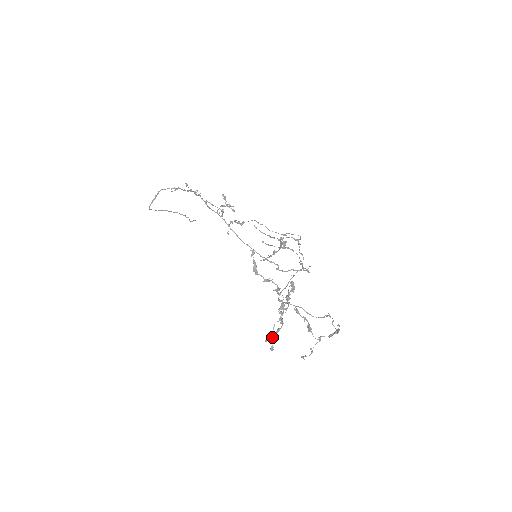
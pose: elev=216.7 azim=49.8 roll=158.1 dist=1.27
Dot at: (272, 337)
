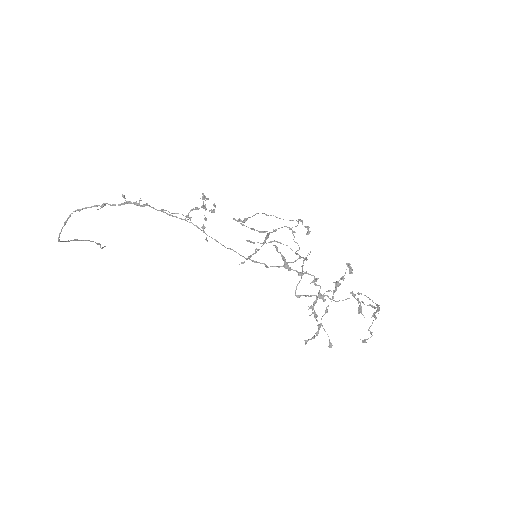
Dot at: (316, 335)
